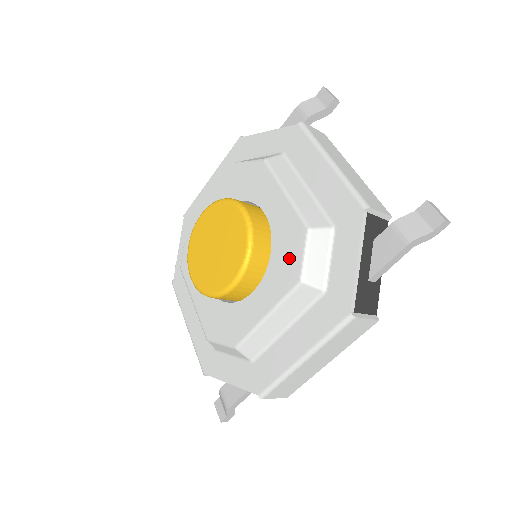
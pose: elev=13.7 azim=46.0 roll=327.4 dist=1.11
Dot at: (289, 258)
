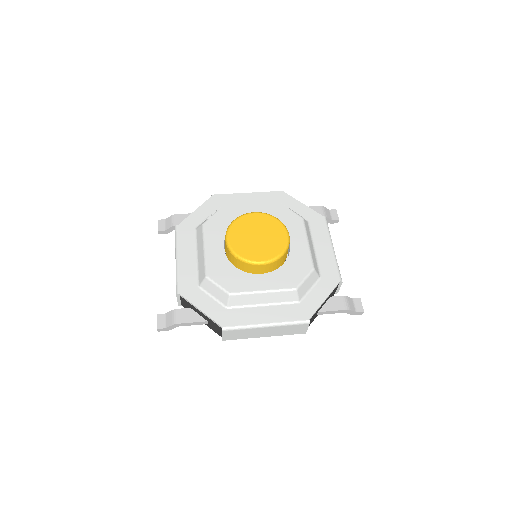
Dot at: (295, 274)
